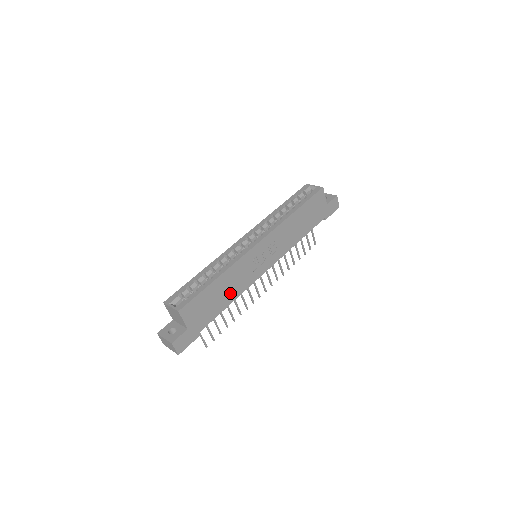
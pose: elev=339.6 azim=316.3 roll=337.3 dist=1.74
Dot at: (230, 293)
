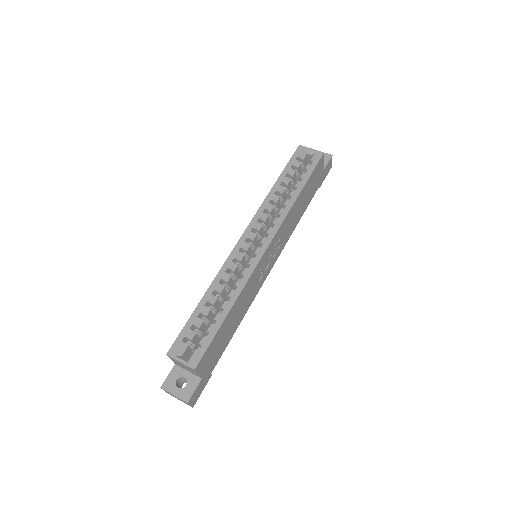
Dot at: (239, 316)
